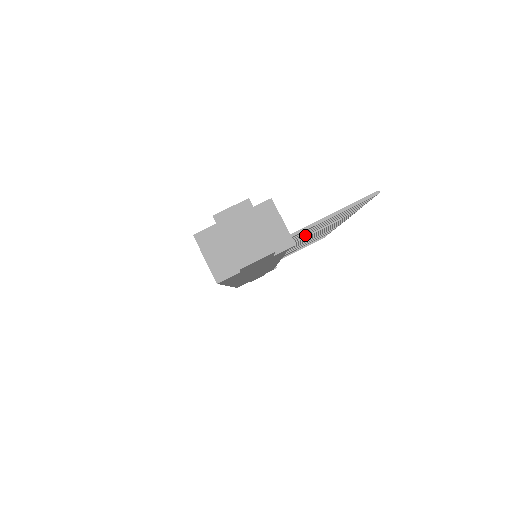
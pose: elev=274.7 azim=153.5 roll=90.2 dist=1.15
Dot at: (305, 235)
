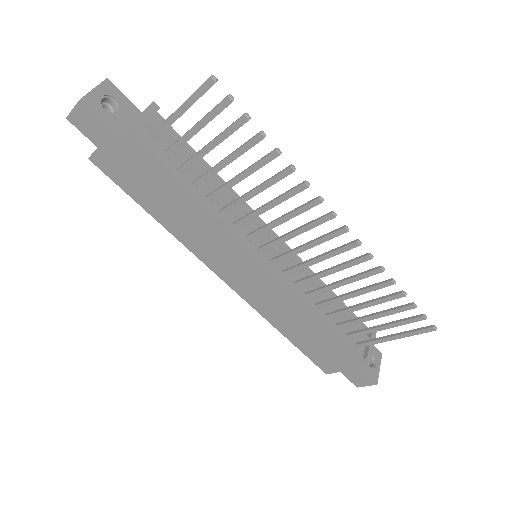
Dot at: (214, 172)
